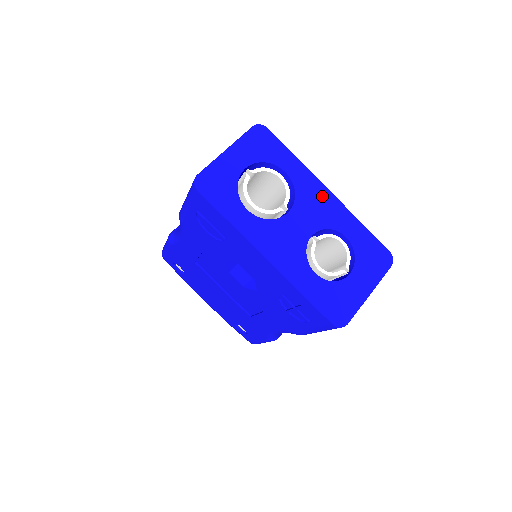
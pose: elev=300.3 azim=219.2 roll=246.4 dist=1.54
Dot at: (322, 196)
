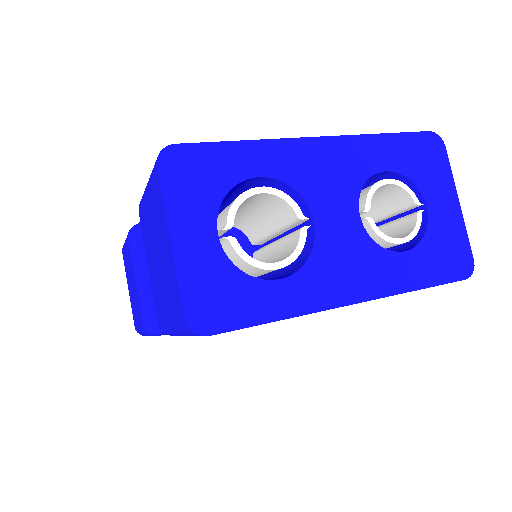
Dot at: (319, 154)
